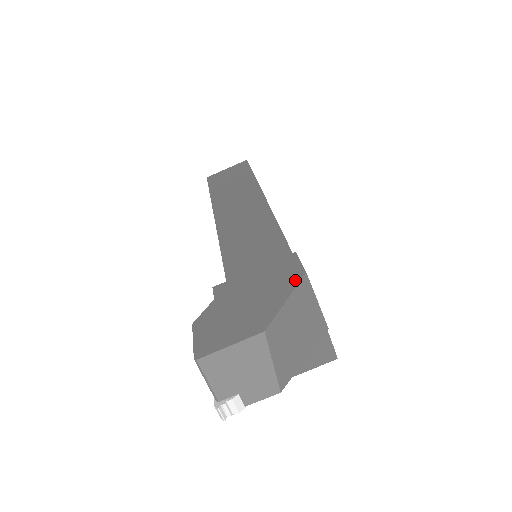
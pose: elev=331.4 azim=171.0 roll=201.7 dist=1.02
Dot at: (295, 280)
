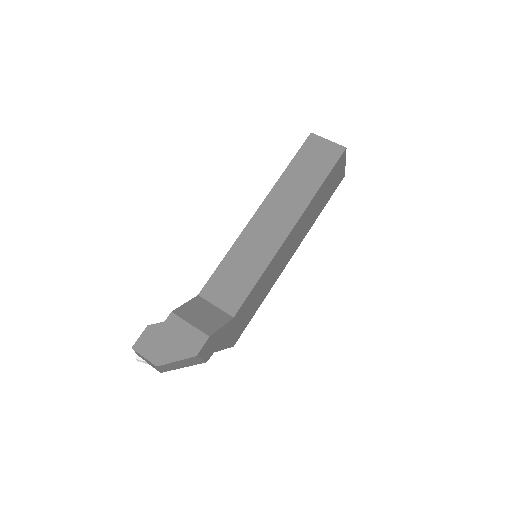
Dot at: (190, 355)
